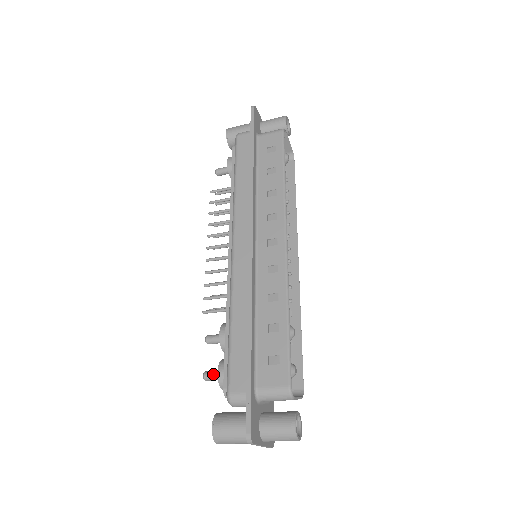
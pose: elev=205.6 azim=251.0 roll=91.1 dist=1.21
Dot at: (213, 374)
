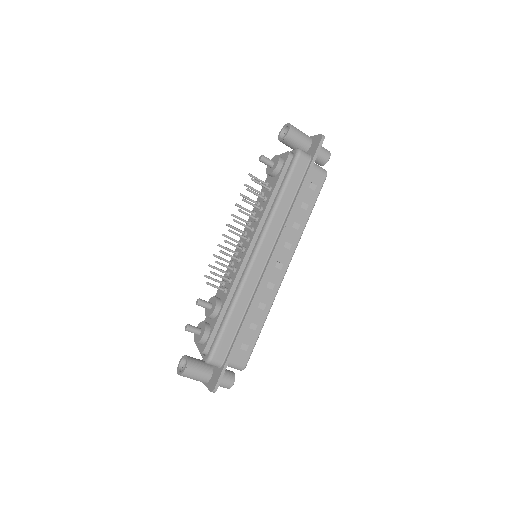
Dot at: (195, 330)
